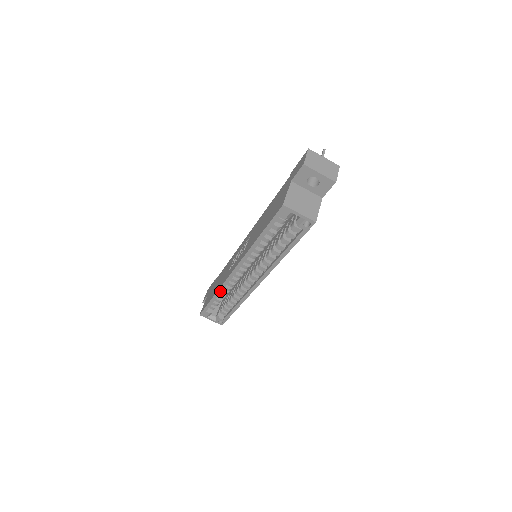
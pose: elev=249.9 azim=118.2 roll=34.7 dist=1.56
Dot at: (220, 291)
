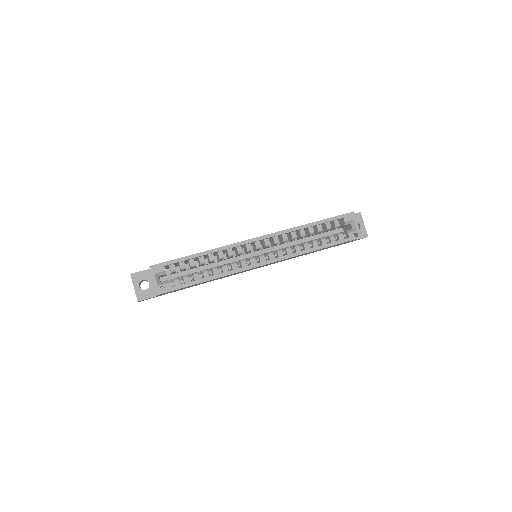
Dot at: (216, 250)
